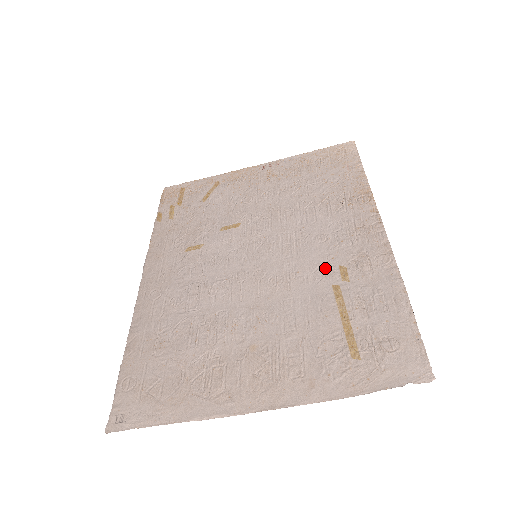
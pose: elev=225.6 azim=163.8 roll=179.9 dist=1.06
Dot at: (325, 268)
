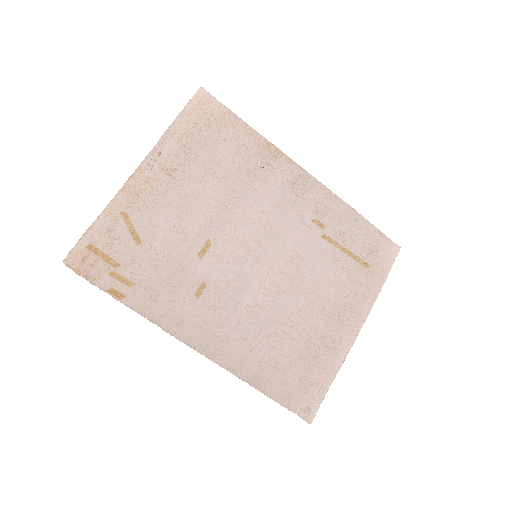
Dot at: (307, 229)
